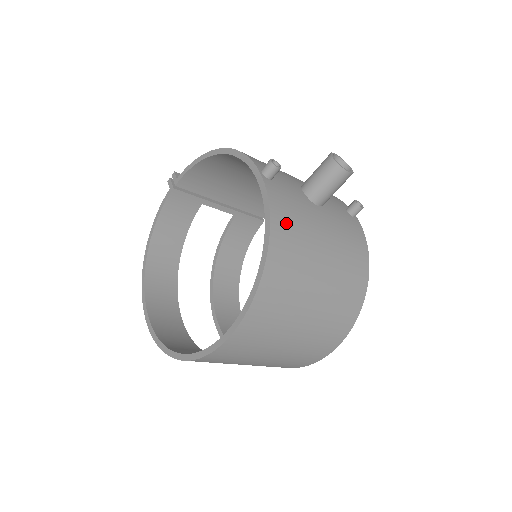
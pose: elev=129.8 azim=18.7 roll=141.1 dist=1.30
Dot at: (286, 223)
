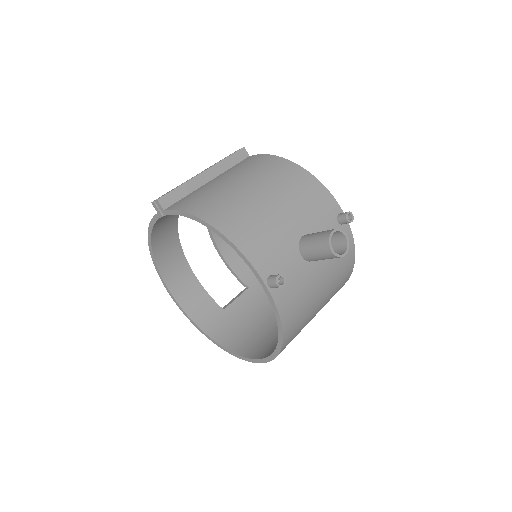
Dot at: (293, 315)
